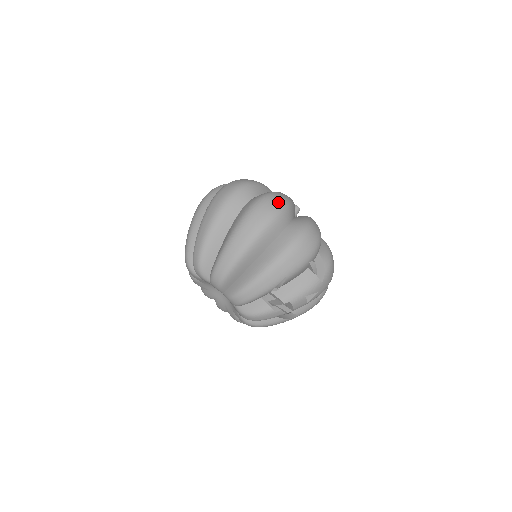
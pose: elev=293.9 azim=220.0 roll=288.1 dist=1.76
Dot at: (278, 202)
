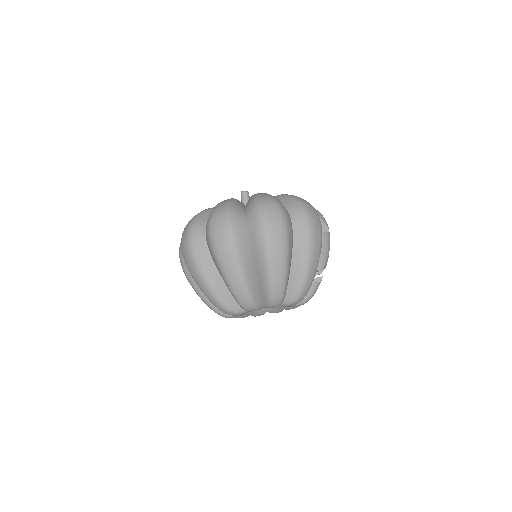
Dot at: (274, 206)
